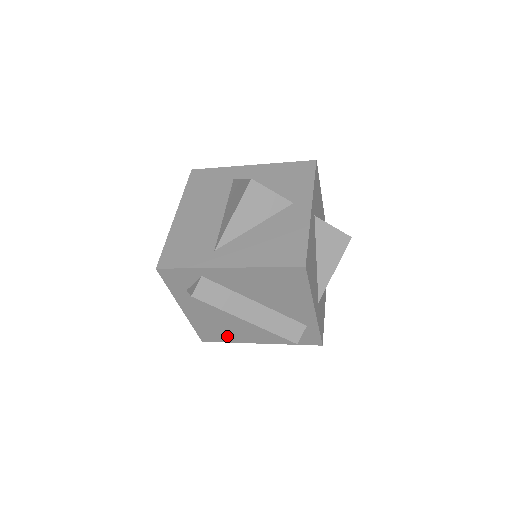
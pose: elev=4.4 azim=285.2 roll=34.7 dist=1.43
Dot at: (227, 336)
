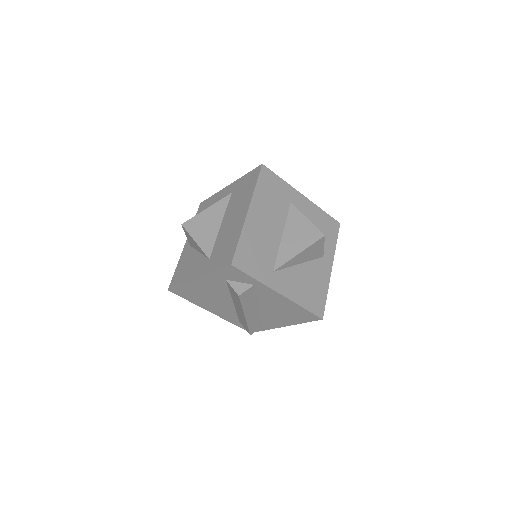
Dot at: (196, 300)
